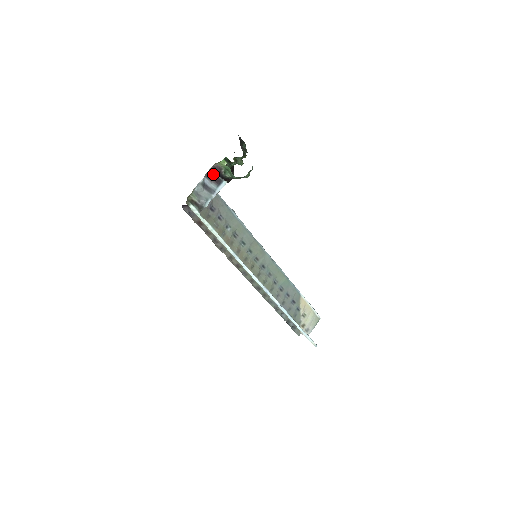
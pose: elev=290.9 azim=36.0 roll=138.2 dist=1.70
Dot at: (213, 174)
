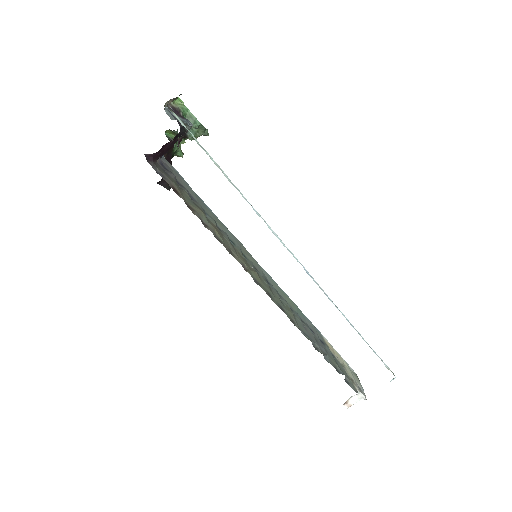
Dot at: occluded
